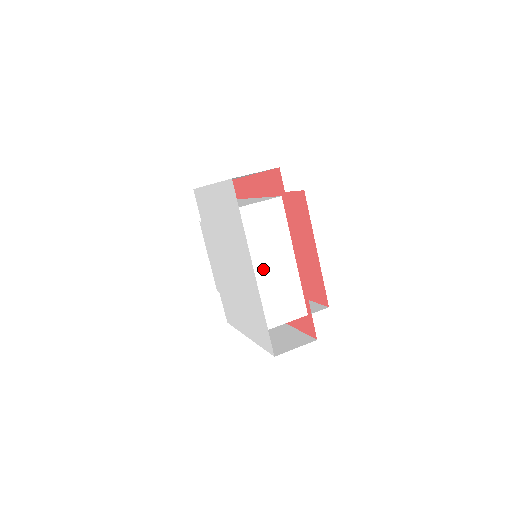
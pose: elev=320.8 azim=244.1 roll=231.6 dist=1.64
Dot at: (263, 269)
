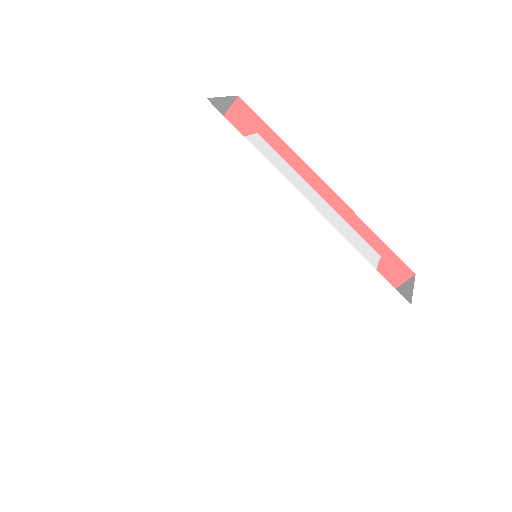
Dot at: occluded
